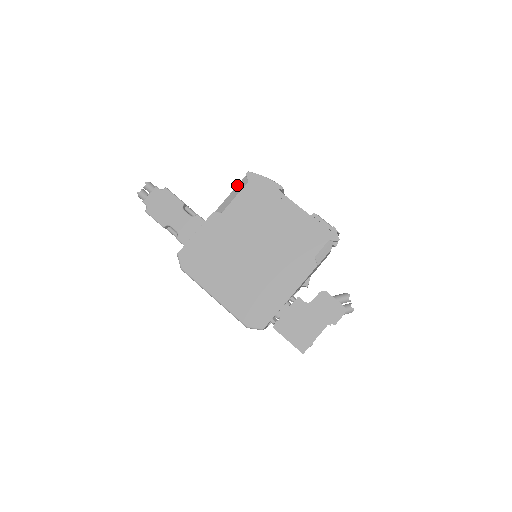
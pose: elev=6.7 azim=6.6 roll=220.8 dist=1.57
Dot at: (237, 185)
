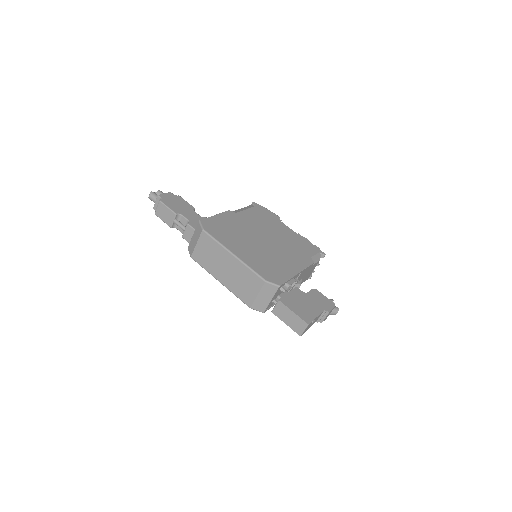
Dot at: (245, 207)
